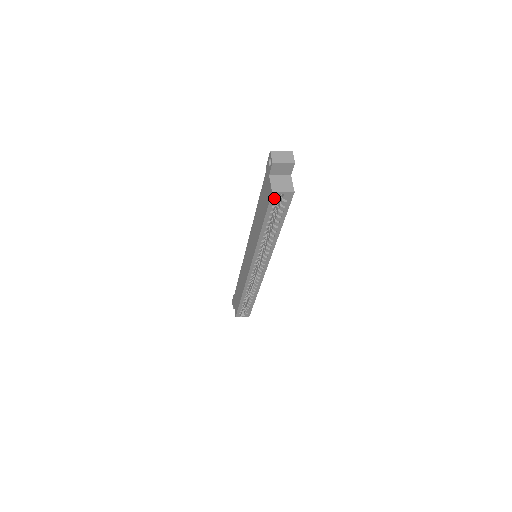
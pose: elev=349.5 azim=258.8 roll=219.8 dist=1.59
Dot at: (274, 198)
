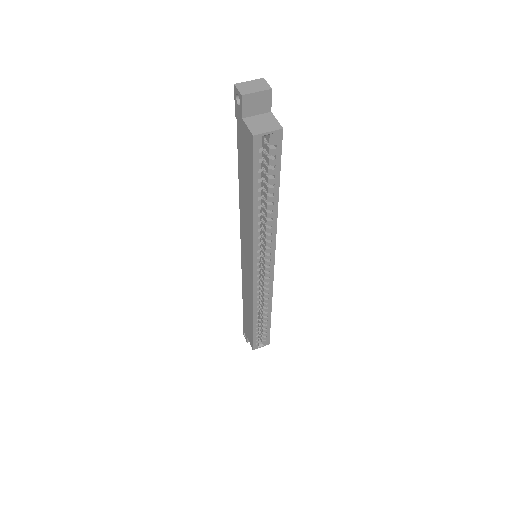
Dot at: (258, 146)
